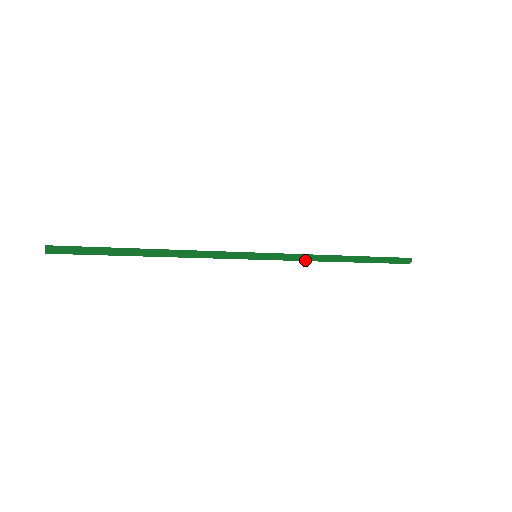
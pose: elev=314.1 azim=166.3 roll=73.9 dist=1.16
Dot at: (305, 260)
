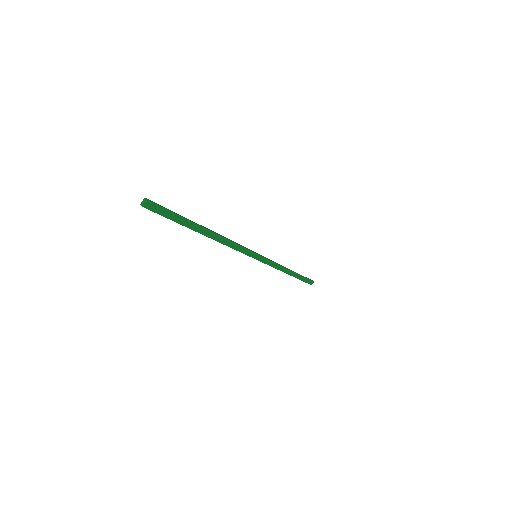
Dot at: (276, 268)
